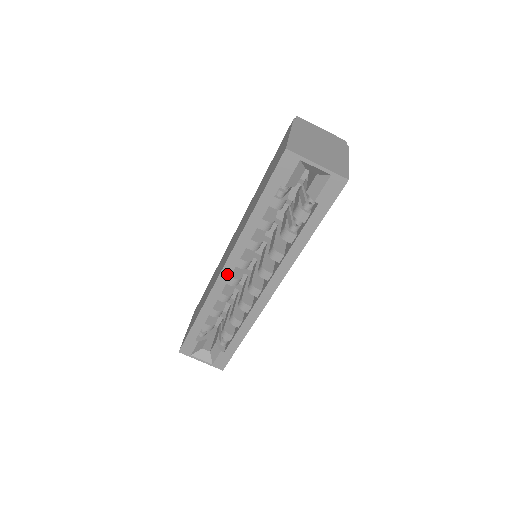
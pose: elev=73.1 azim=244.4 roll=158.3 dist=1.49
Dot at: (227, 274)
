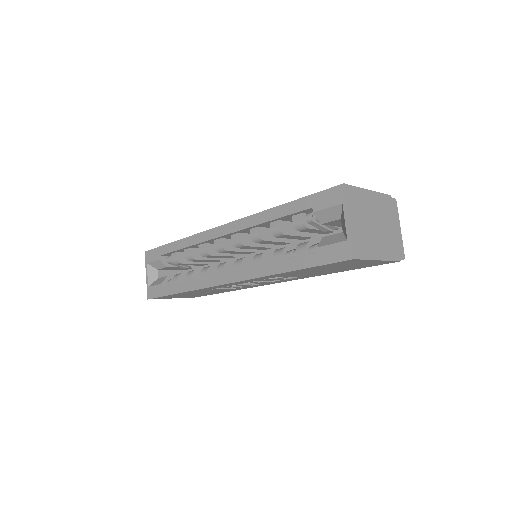
Dot at: (220, 232)
